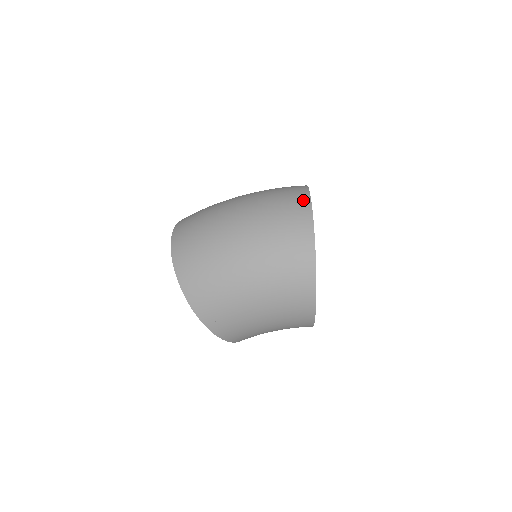
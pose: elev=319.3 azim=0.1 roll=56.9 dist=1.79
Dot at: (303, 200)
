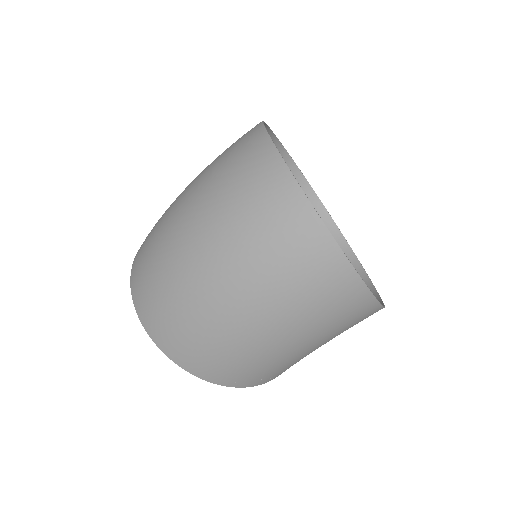
Dot at: (281, 182)
